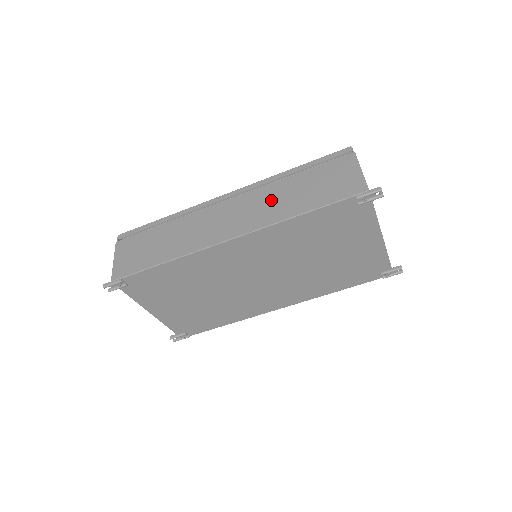
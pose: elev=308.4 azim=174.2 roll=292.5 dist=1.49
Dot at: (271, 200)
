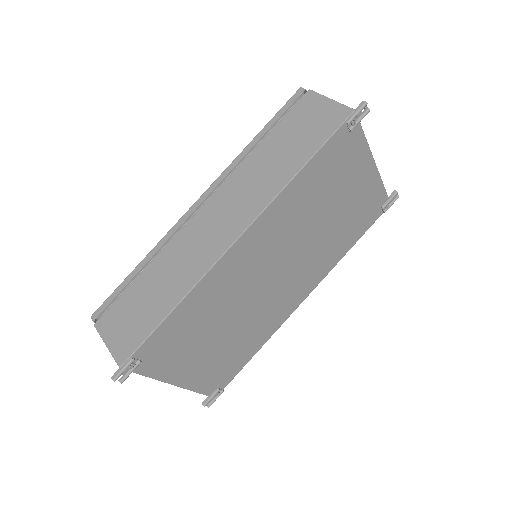
Dot at: (255, 177)
